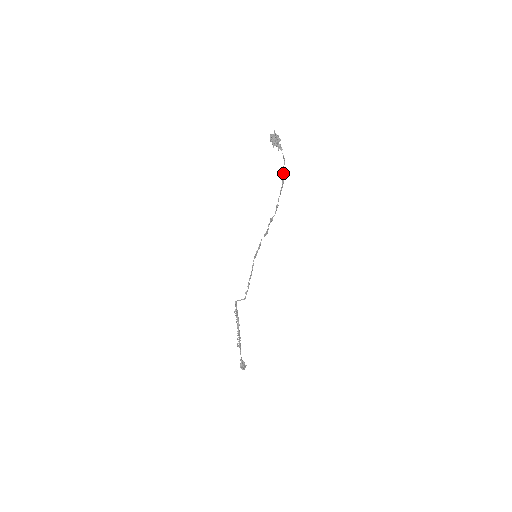
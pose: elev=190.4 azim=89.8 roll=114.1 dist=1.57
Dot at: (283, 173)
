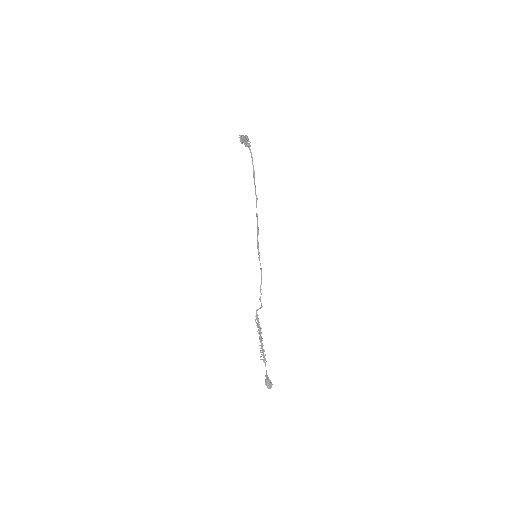
Dot at: (253, 167)
